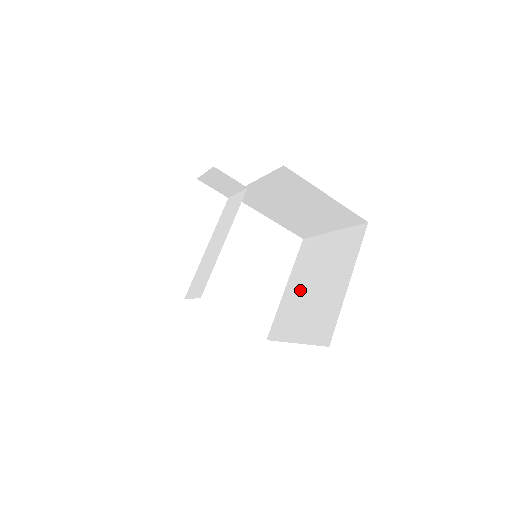
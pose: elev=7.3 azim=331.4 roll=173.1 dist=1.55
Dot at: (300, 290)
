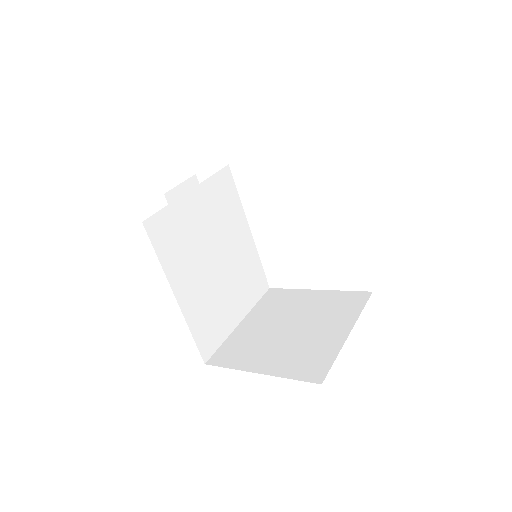
Dot at: occluded
